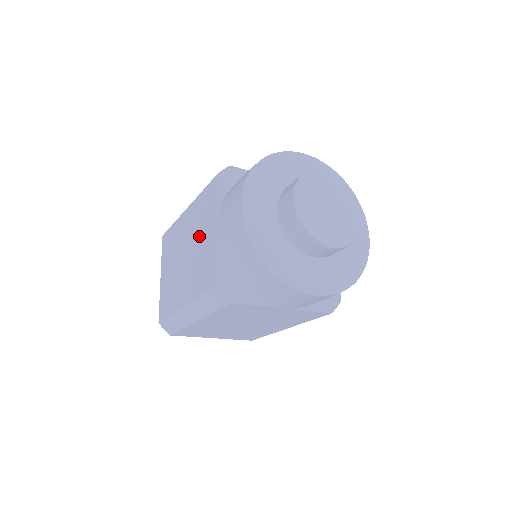
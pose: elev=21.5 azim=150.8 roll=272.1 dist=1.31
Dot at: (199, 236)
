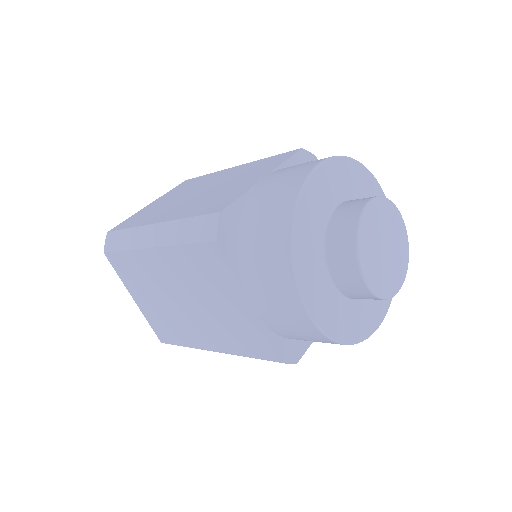
Dot at: (209, 297)
